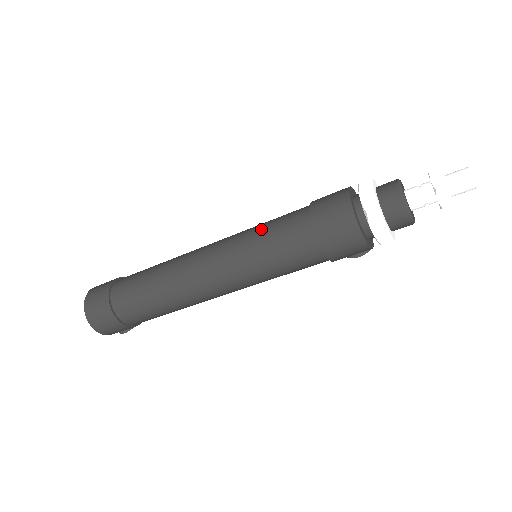
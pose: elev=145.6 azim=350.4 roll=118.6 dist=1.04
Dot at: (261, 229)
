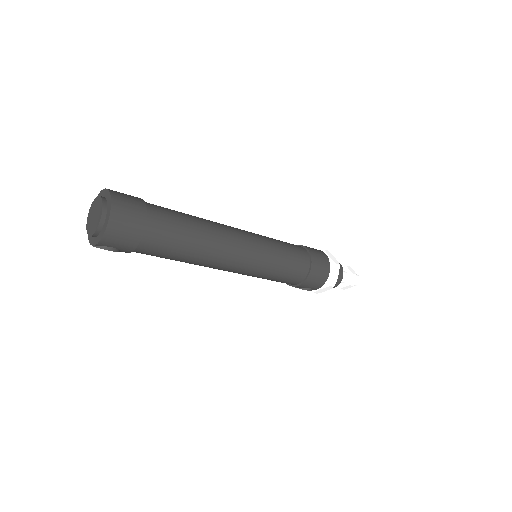
Dot at: occluded
